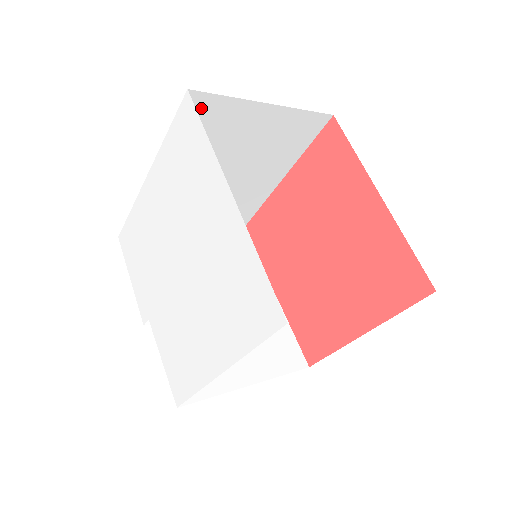
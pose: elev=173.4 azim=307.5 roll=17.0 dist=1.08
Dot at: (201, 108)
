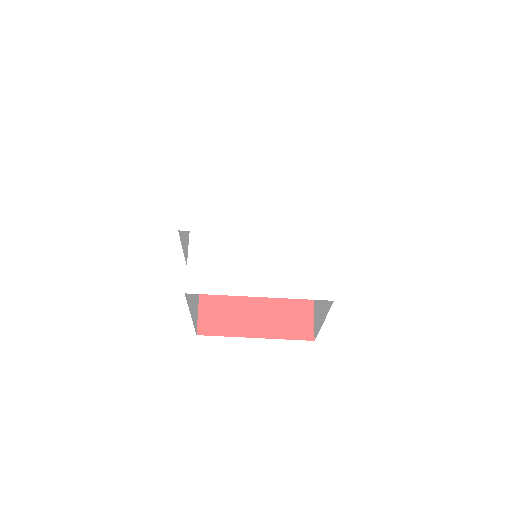
Dot at: occluded
